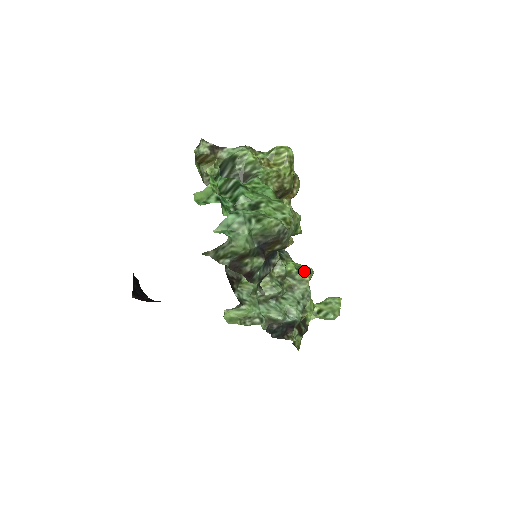
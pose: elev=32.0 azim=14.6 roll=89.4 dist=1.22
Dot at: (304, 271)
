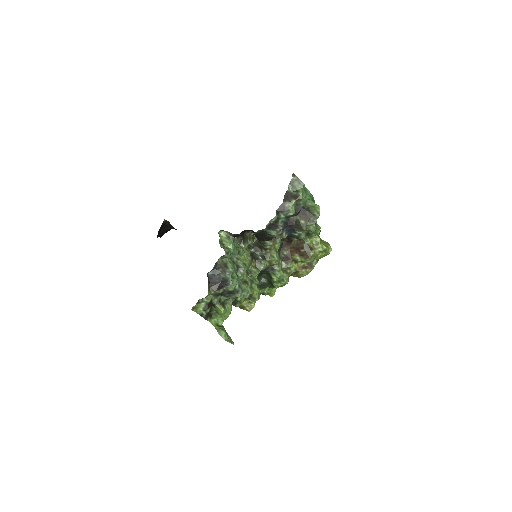
Dot at: (258, 290)
